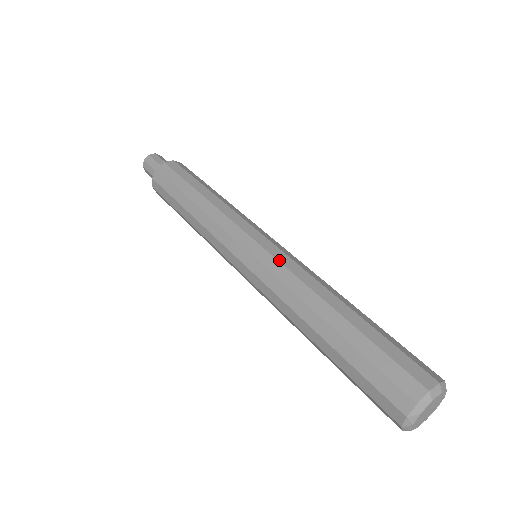
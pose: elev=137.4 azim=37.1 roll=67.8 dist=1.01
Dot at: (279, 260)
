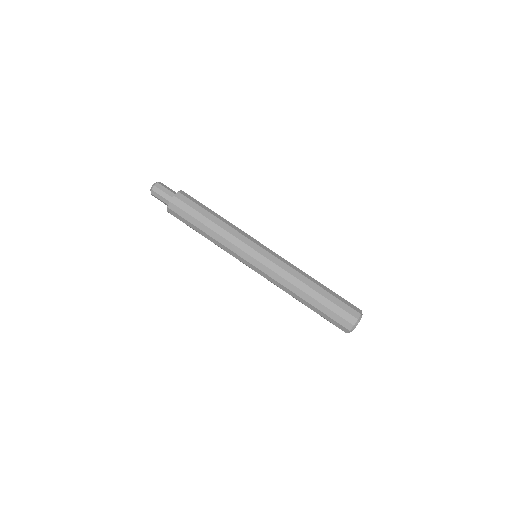
Dot at: (276, 264)
